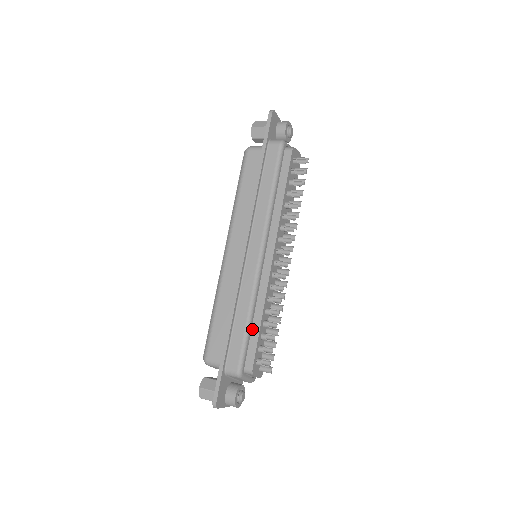
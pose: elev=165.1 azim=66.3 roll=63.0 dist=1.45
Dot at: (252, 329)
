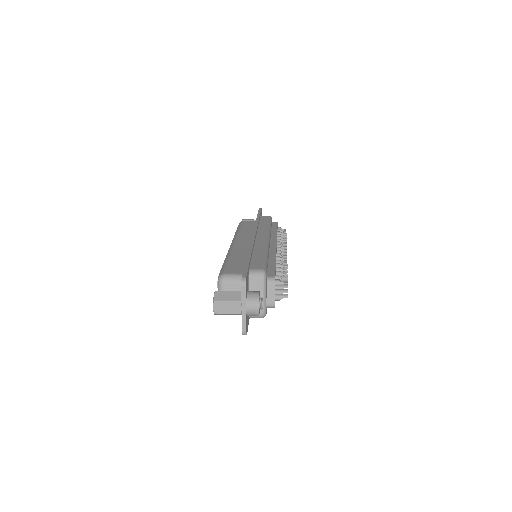
Dot at: (268, 264)
